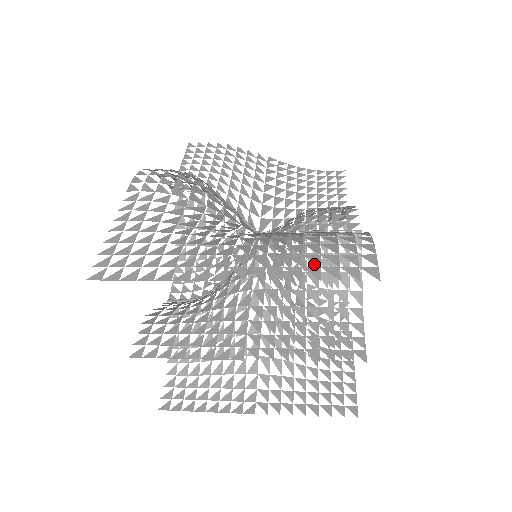
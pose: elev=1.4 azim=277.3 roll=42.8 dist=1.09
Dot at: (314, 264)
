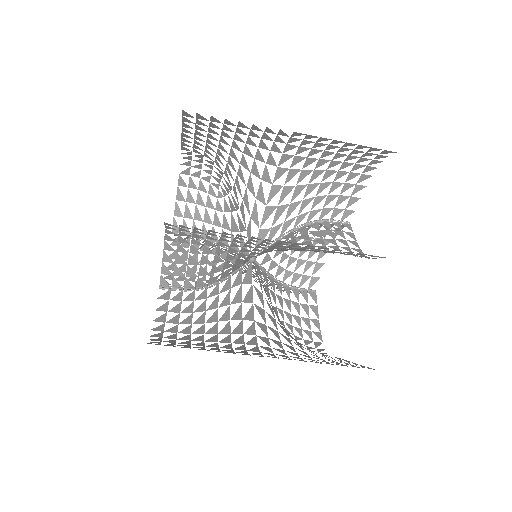
Dot at: (317, 236)
